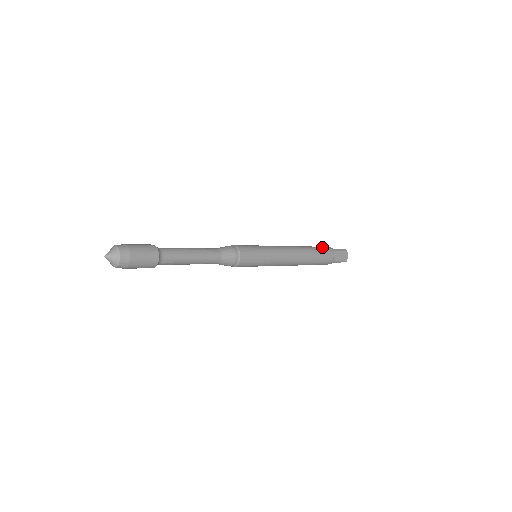
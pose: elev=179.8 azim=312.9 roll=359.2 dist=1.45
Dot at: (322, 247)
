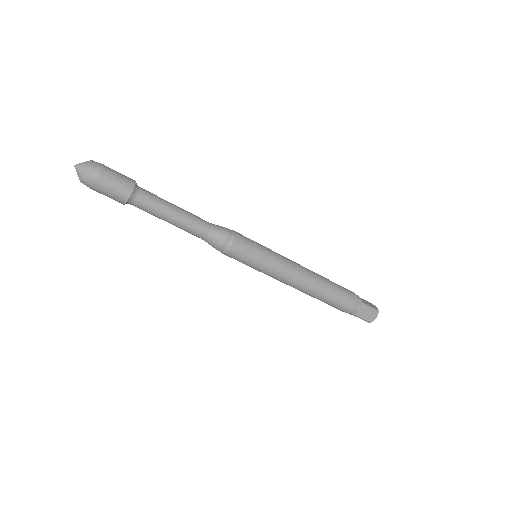
Dot at: occluded
